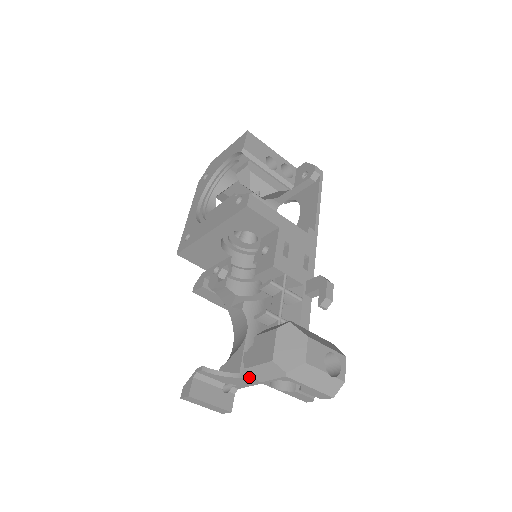
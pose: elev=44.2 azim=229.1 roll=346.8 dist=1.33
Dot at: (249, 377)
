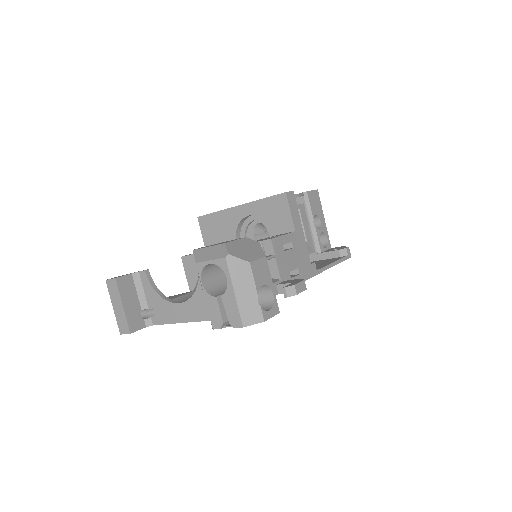
Dot at: (176, 304)
